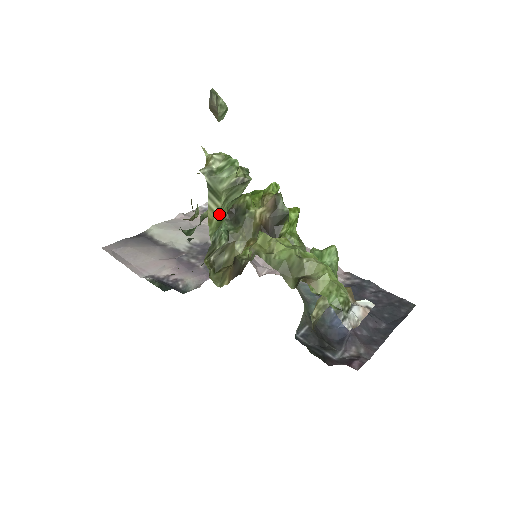
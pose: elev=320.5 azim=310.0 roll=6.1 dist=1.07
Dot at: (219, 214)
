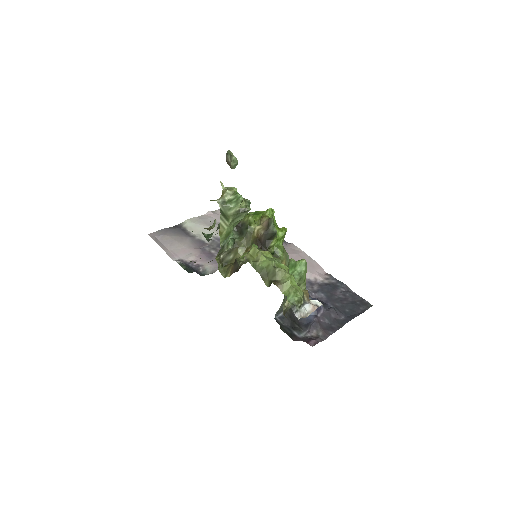
Dot at: (227, 229)
